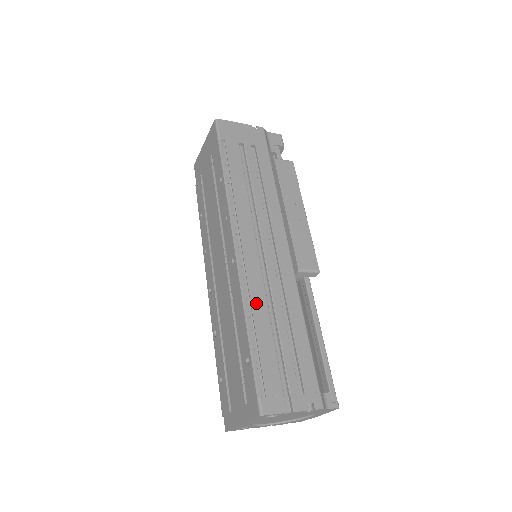
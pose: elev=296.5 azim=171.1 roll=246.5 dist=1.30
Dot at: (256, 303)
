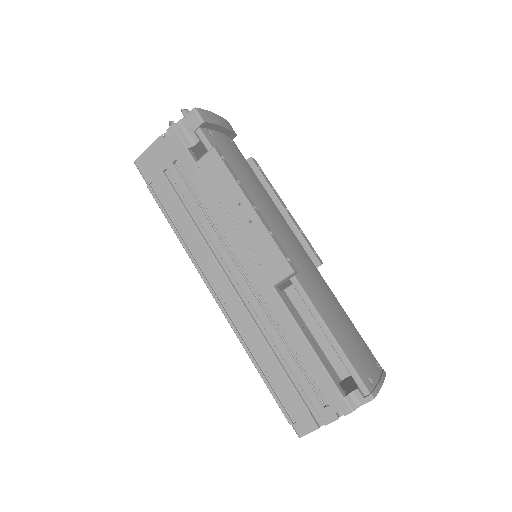
Dot at: (253, 342)
